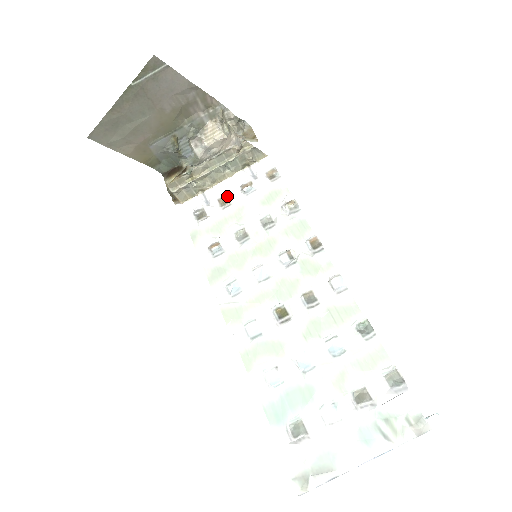
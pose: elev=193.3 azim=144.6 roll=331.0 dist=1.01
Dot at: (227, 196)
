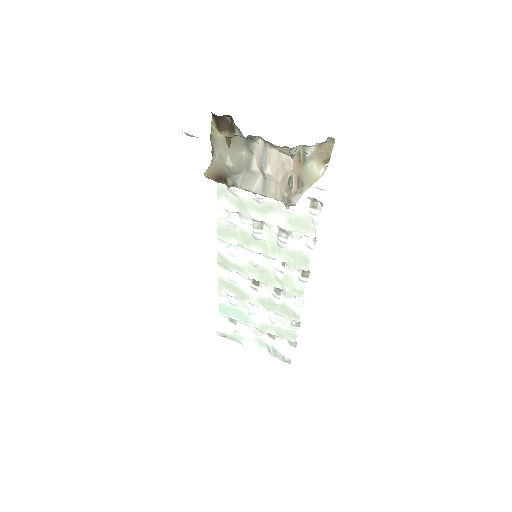
Dot at: occluded
